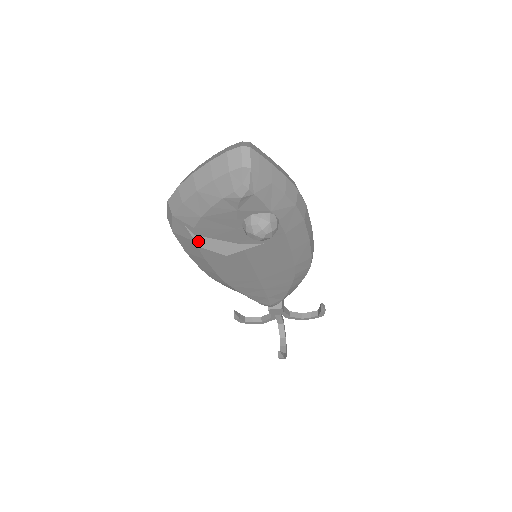
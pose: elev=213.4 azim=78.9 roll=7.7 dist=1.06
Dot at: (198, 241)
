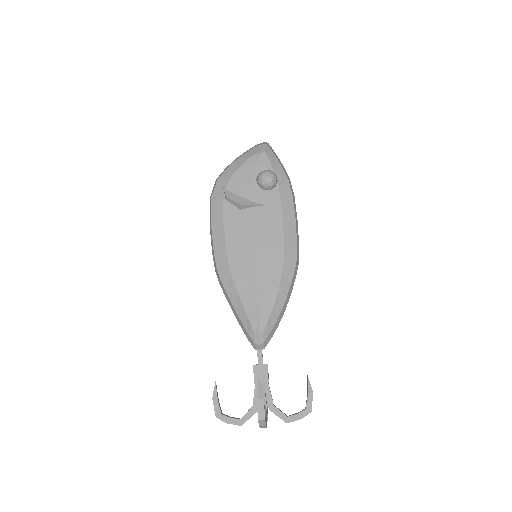
Dot at: (227, 194)
